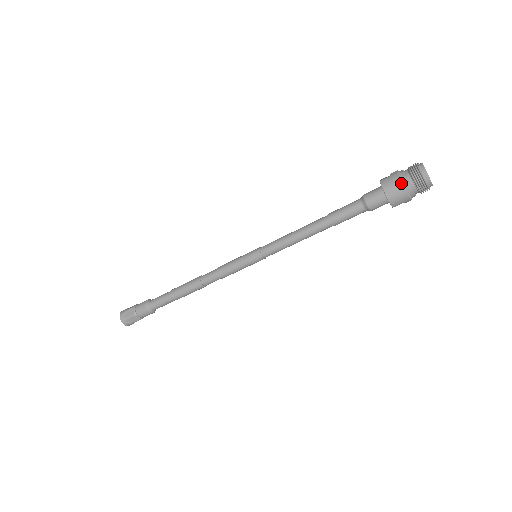
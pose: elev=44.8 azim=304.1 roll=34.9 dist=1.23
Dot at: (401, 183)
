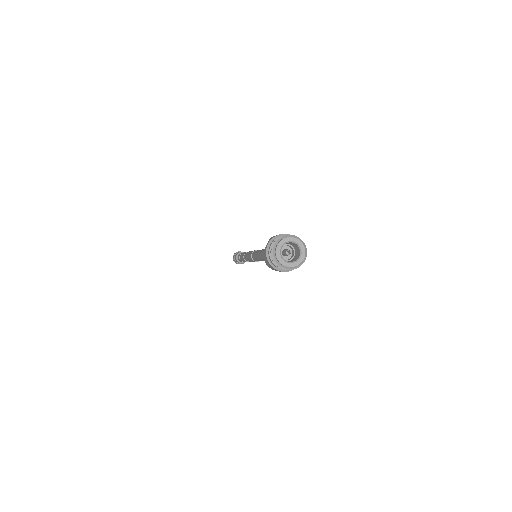
Dot at: (271, 267)
